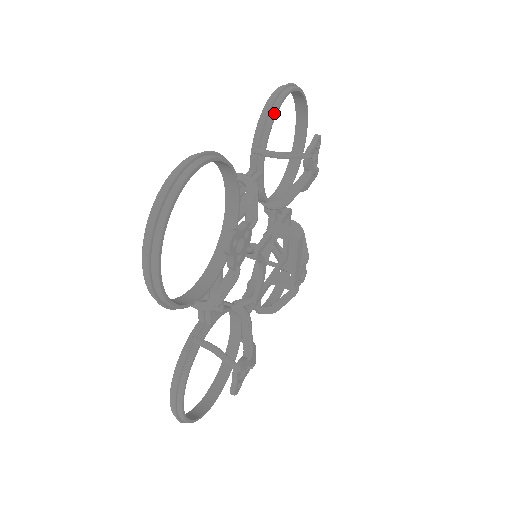
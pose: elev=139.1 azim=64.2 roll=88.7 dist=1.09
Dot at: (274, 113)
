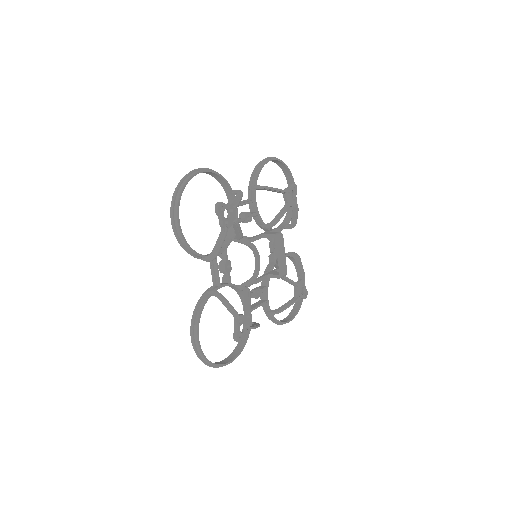
Dot at: (260, 167)
